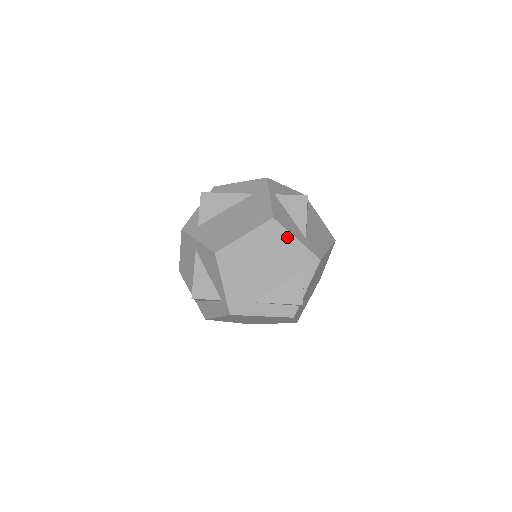
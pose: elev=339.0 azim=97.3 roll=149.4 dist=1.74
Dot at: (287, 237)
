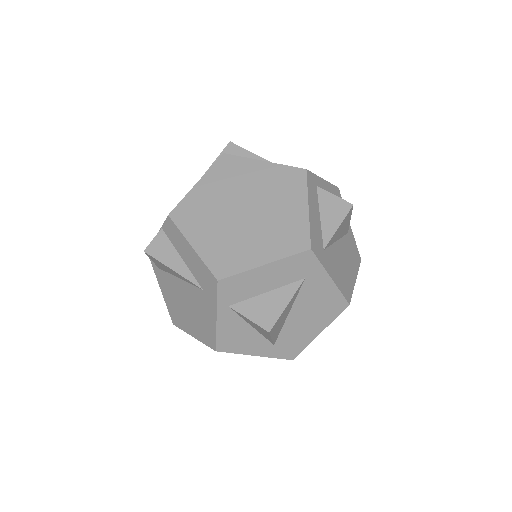
Dot at: occluded
